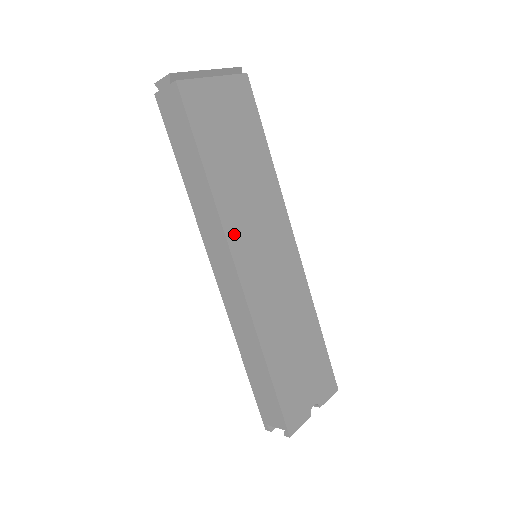
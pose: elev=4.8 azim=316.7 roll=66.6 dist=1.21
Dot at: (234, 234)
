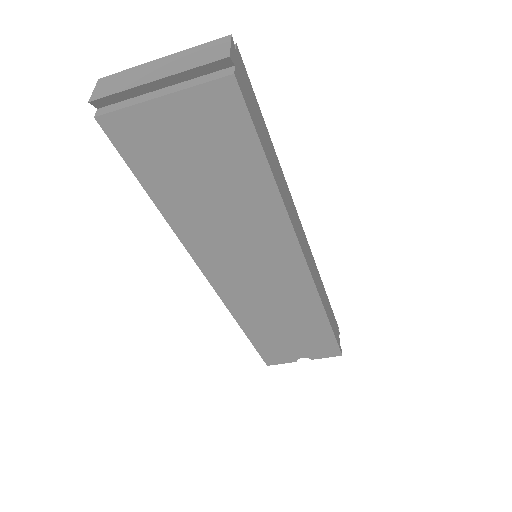
Dot at: (204, 256)
